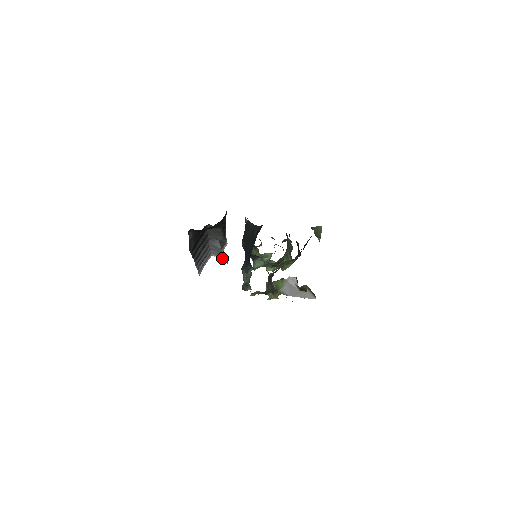
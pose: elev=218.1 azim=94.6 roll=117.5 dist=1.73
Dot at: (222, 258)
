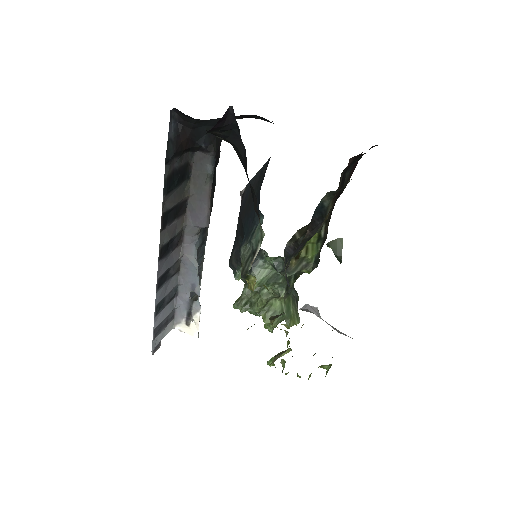
Dot at: (191, 324)
